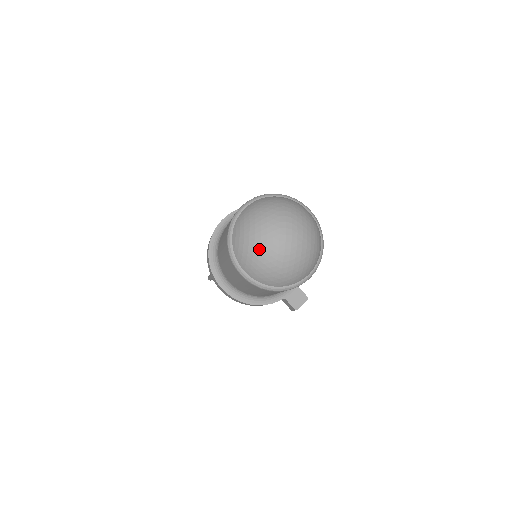
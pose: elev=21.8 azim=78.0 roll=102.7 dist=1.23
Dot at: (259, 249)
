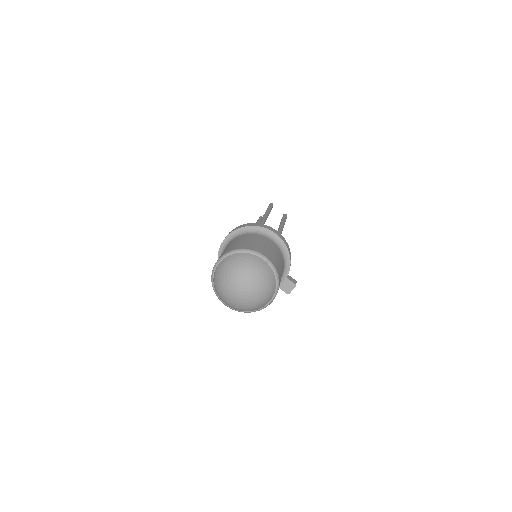
Dot at: (227, 299)
